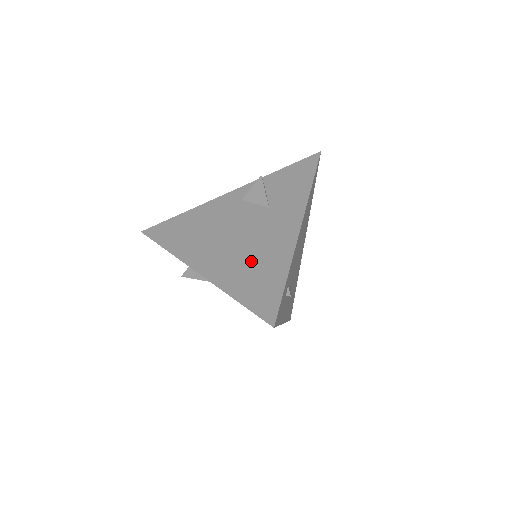
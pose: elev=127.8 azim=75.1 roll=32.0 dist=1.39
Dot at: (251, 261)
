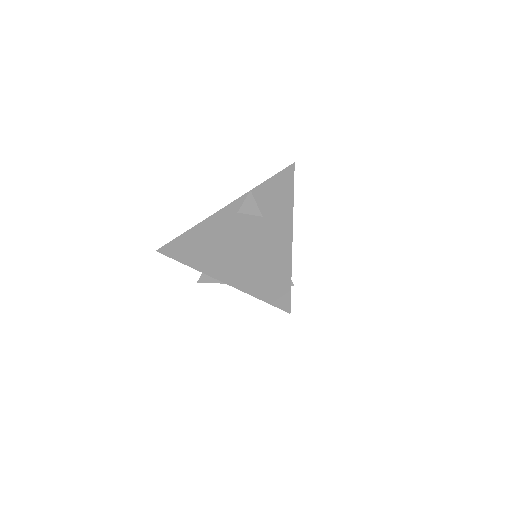
Dot at: (259, 264)
